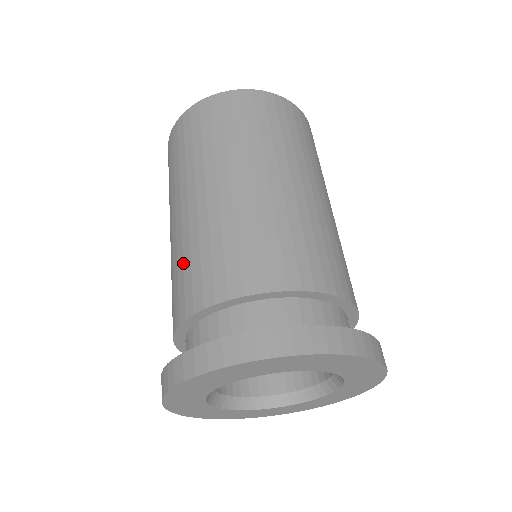
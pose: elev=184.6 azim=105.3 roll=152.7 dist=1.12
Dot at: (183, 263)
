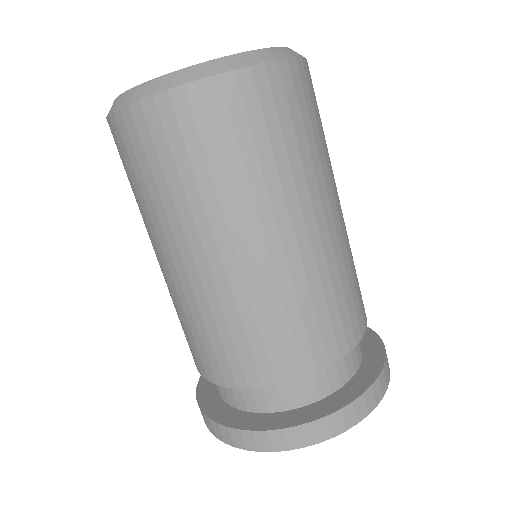
Dot at: (197, 330)
